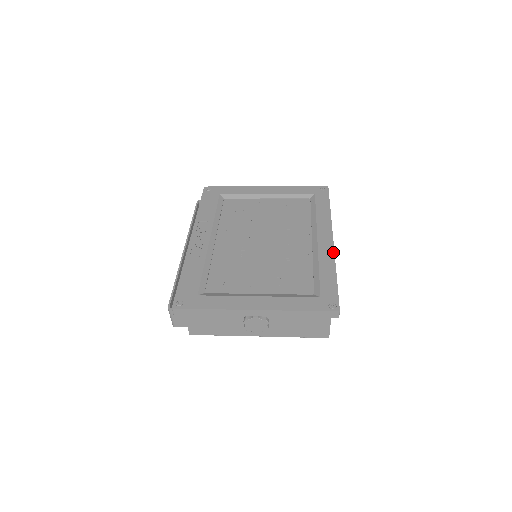
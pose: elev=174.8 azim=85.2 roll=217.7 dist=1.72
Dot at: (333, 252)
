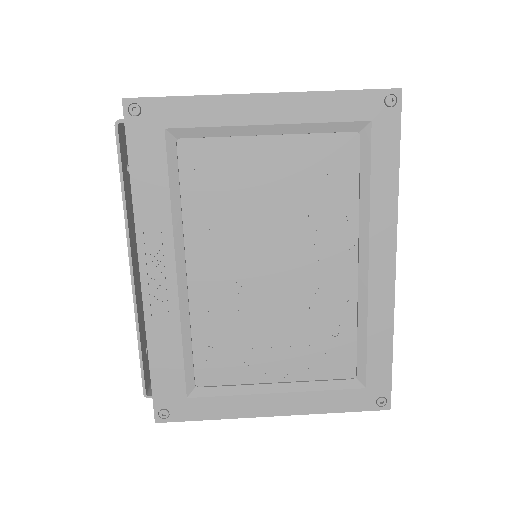
Dot at: (393, 296)
